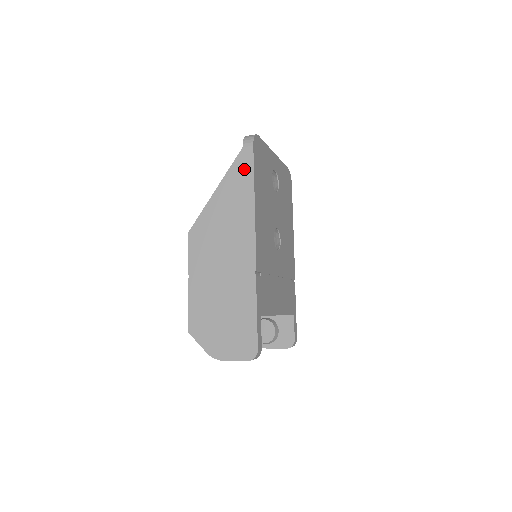
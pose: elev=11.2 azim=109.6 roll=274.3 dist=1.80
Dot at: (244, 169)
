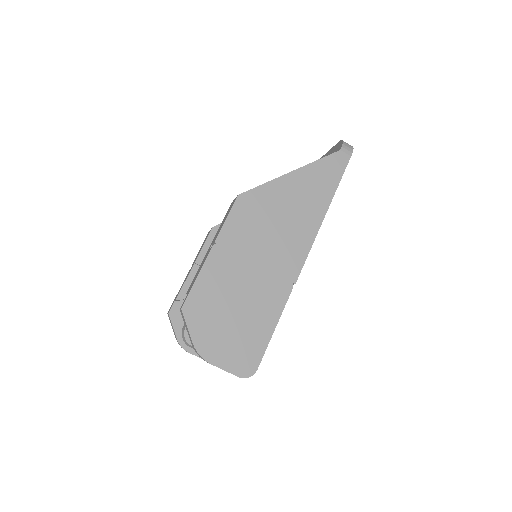
Dot at: (332, 172)
